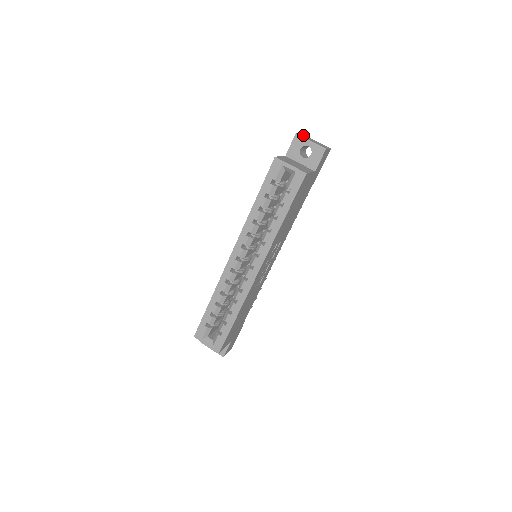
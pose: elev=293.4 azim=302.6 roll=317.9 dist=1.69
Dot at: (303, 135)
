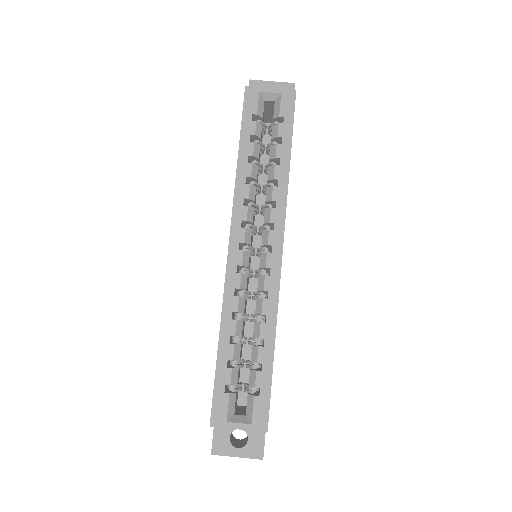
Dot at: occluded
